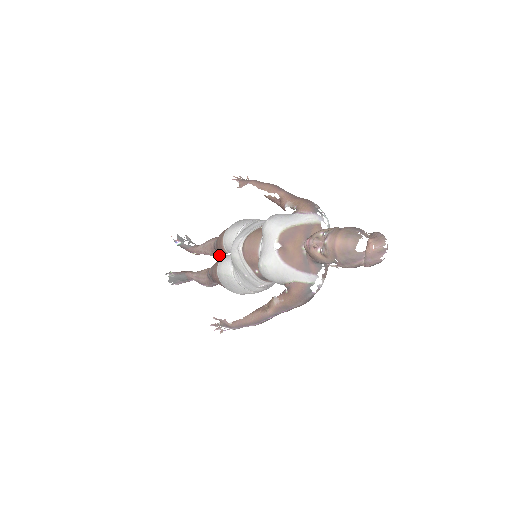
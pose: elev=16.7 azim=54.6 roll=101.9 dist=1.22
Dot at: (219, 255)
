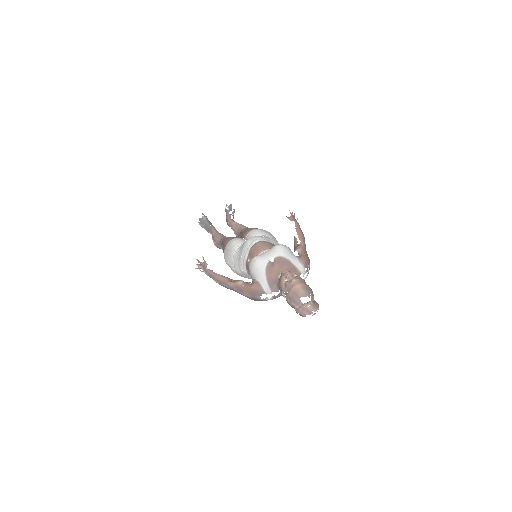
Dot at: occluded
